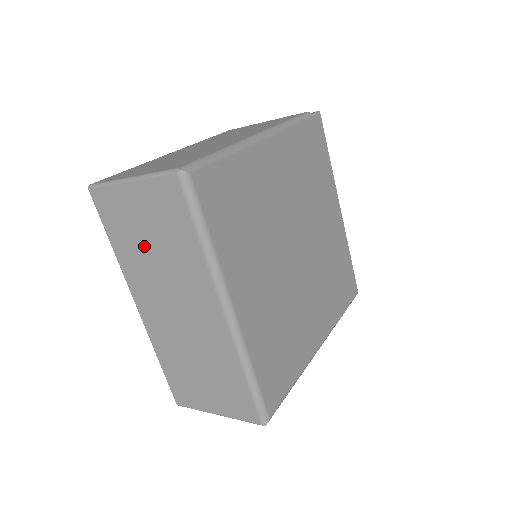
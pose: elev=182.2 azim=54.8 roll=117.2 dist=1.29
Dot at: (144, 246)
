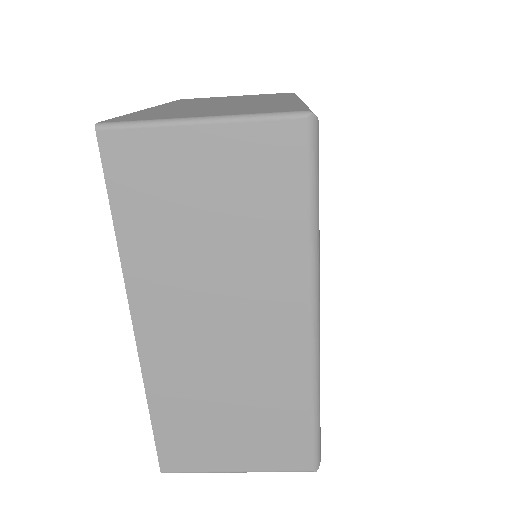
Dot at: (191, 230)
